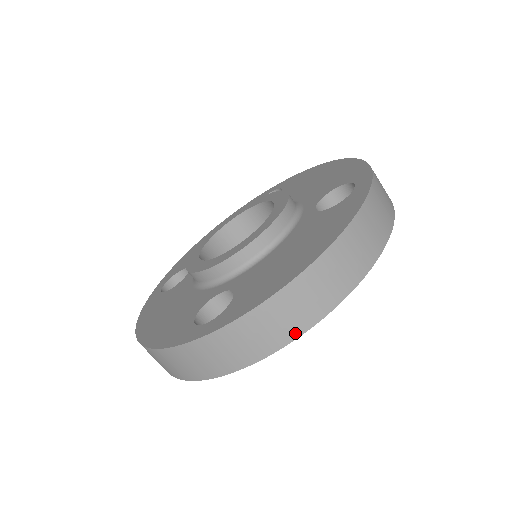
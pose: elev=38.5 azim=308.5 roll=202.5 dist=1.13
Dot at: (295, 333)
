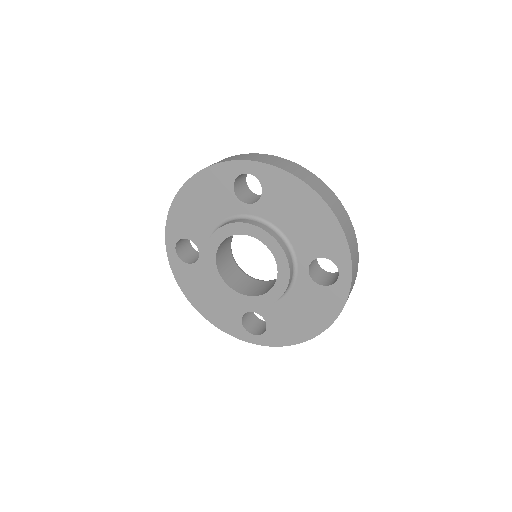
Dot at: occluded
